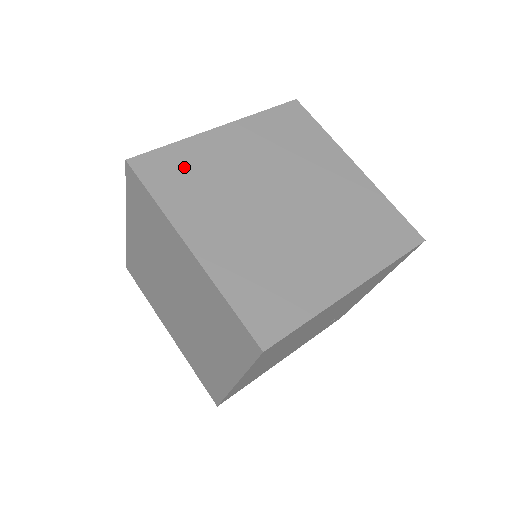
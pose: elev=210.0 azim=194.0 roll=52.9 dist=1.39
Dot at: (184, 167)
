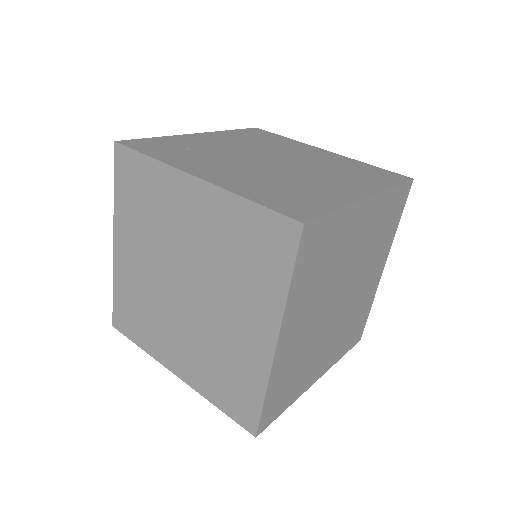
Dot at: (143, 187)
